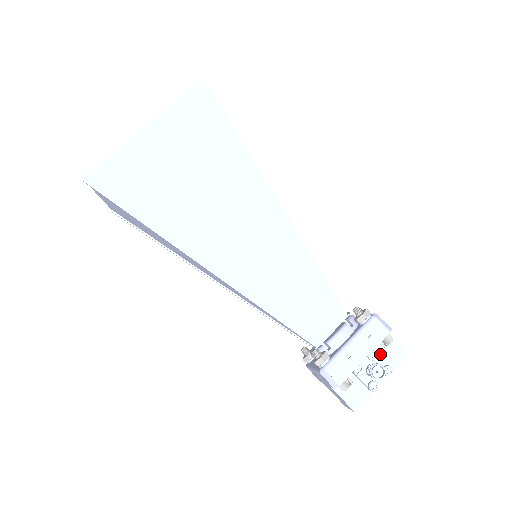
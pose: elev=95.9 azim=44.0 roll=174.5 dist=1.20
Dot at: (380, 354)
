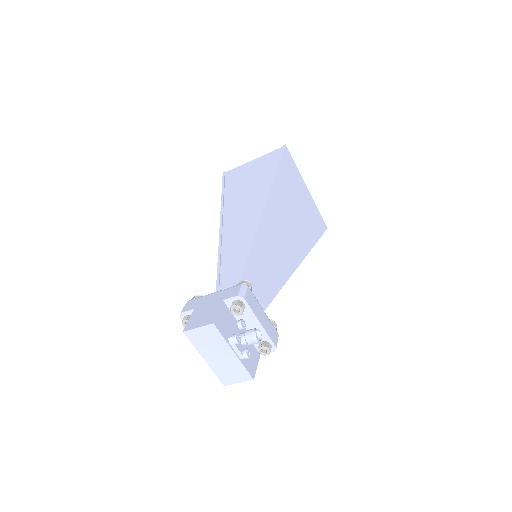
Dot at: occluded
